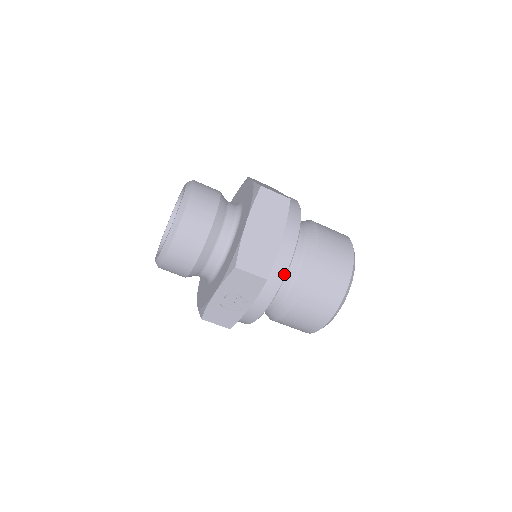
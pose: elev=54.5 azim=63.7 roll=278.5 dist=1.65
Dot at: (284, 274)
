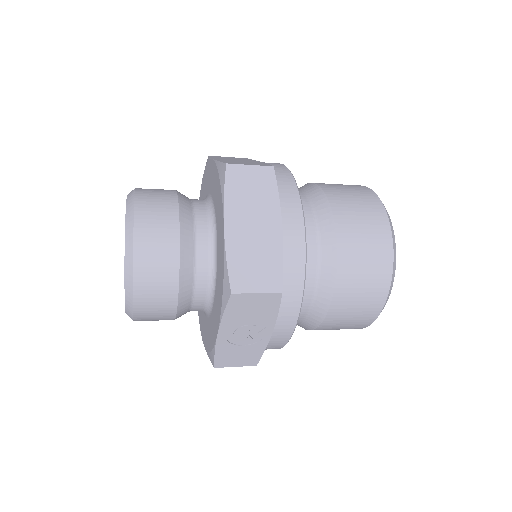
Dot at: (302, 274)
